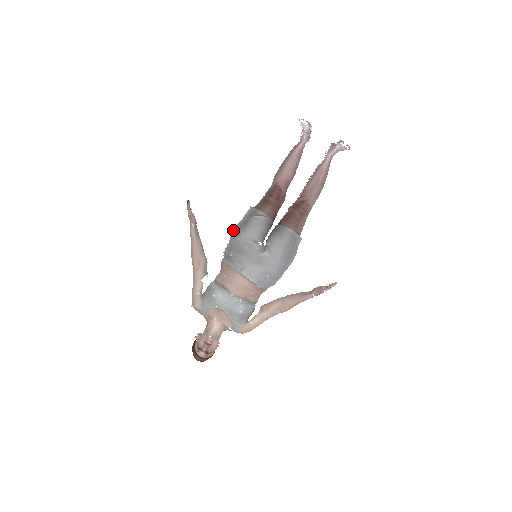
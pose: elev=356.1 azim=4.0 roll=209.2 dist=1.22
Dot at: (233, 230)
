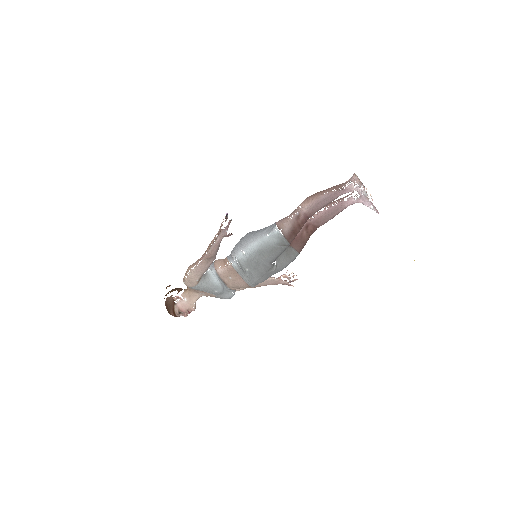
Dot at: (255, 246)
